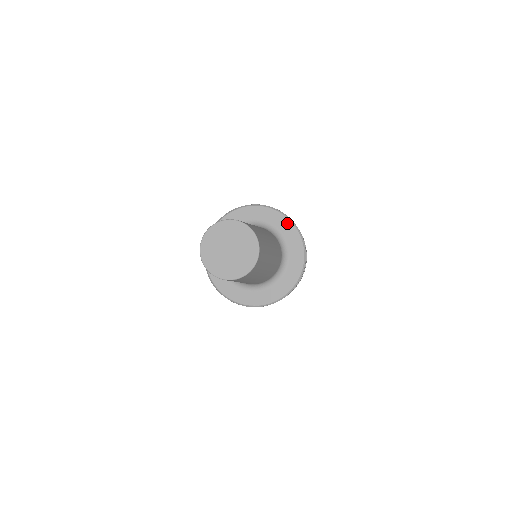
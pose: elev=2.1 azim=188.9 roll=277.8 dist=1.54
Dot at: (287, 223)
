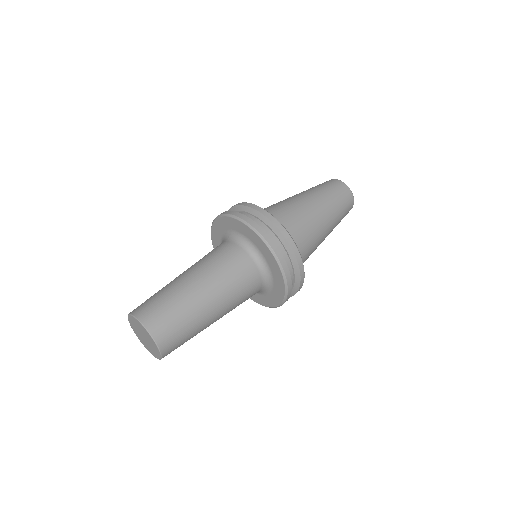
Dot at: (256, 237)
